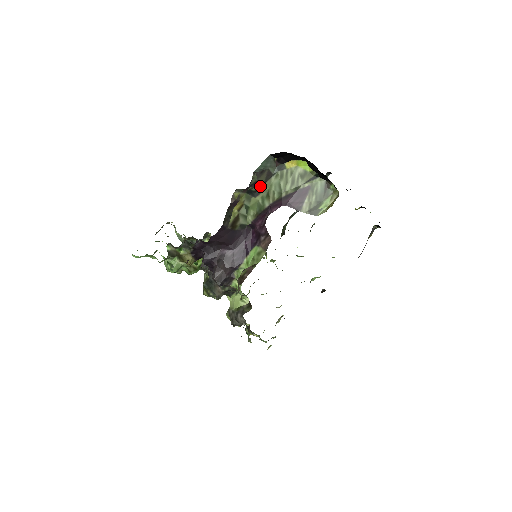
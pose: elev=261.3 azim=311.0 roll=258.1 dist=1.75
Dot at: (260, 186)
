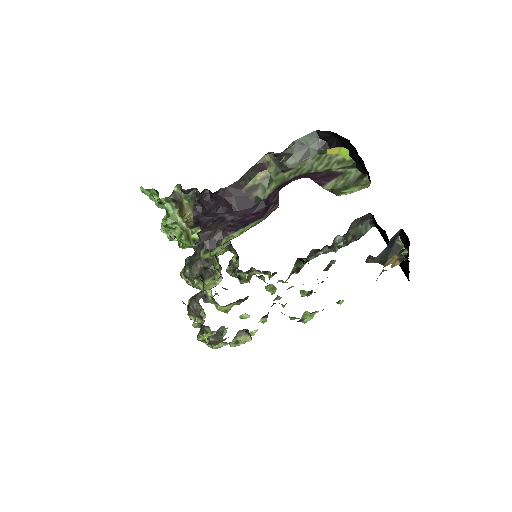
Dot at: (294, 163)
